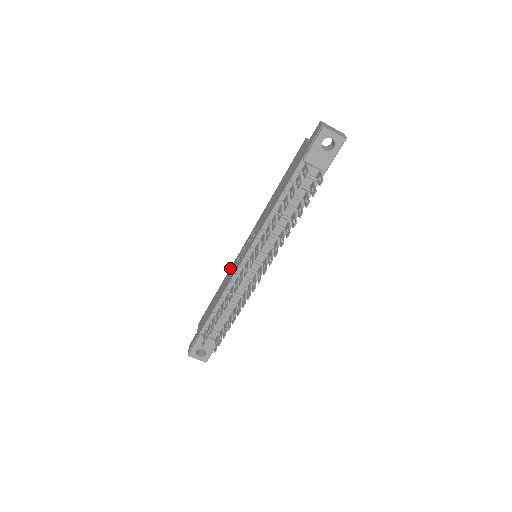
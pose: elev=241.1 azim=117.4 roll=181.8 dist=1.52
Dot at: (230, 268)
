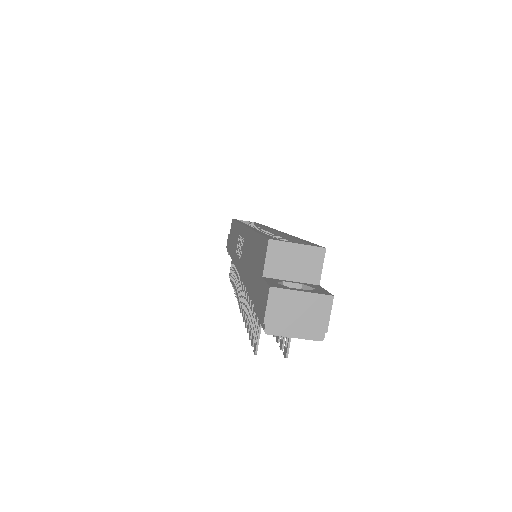
Dot at: (238, 223)
